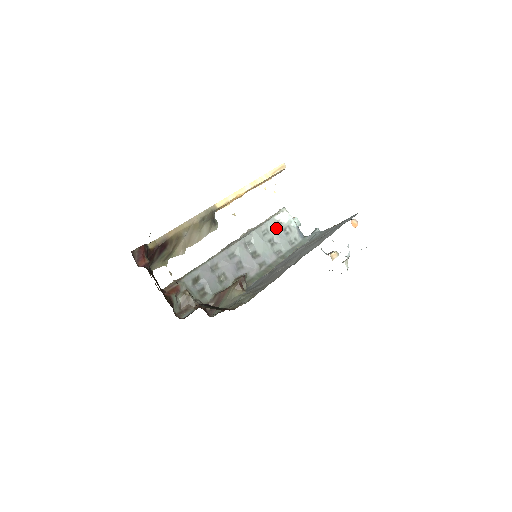
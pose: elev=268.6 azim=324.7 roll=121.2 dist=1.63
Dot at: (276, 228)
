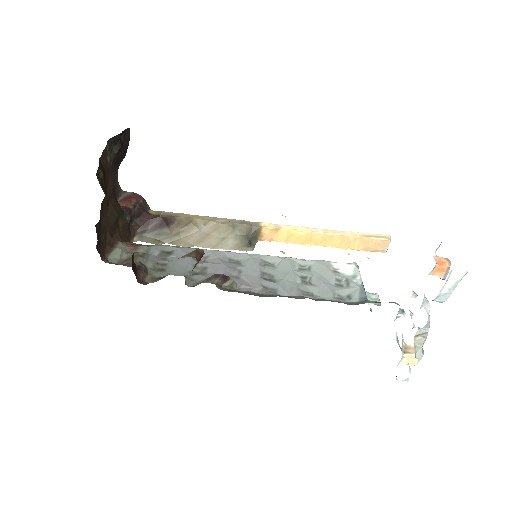
Dot at: (324, 271)
